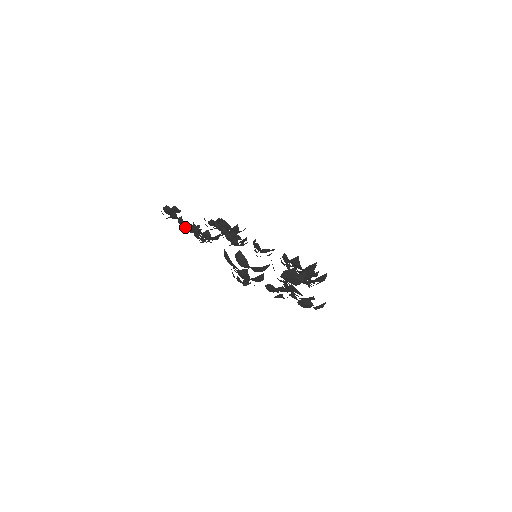
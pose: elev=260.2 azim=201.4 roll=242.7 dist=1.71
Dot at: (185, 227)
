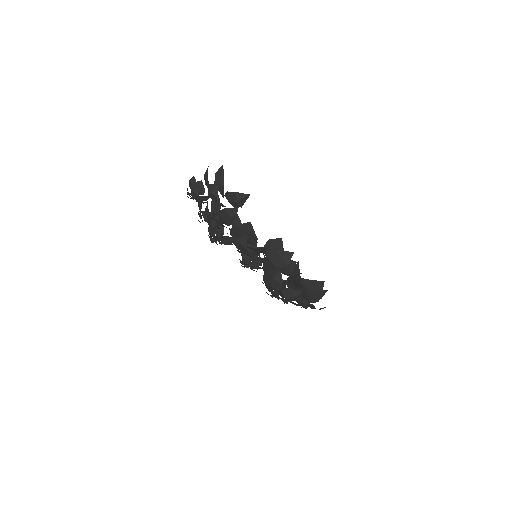
Dot at: occluded
